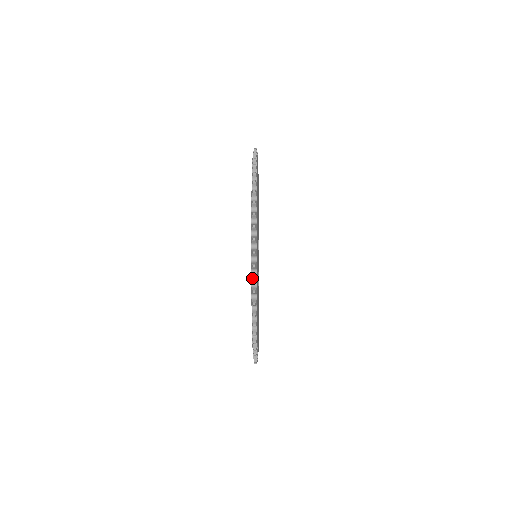
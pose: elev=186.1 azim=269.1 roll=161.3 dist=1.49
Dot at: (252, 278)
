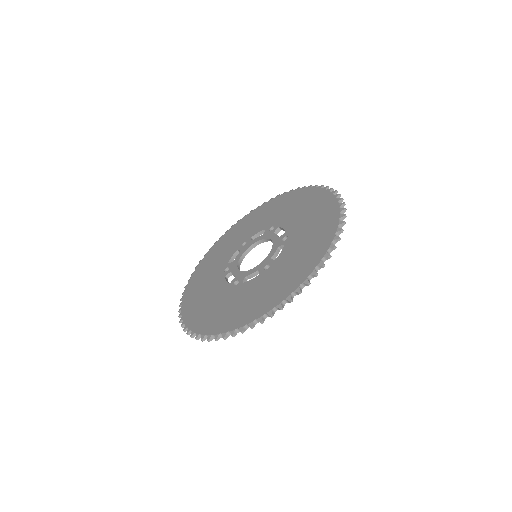
Dot at: (327, 186)
